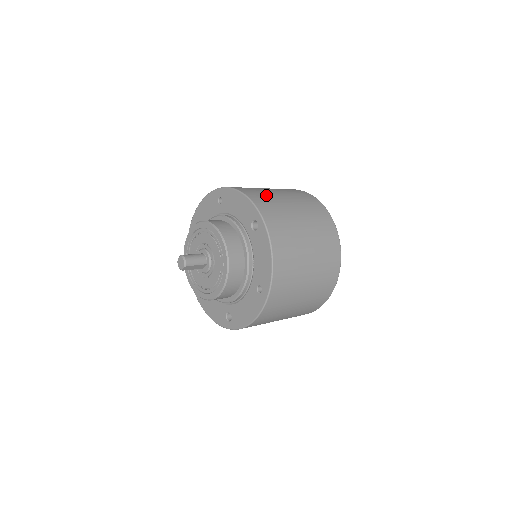
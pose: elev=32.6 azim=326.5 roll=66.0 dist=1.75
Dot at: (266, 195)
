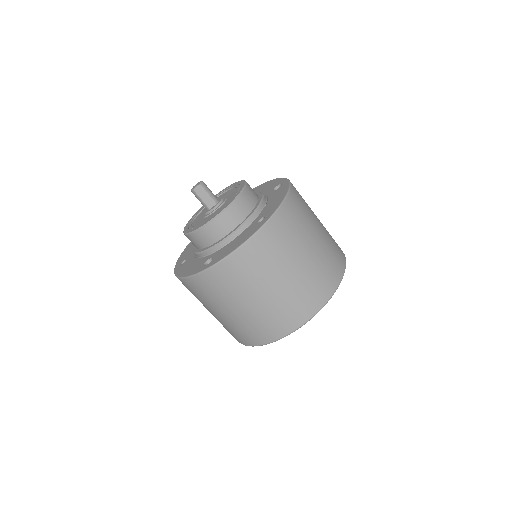
Dot at: occluded
